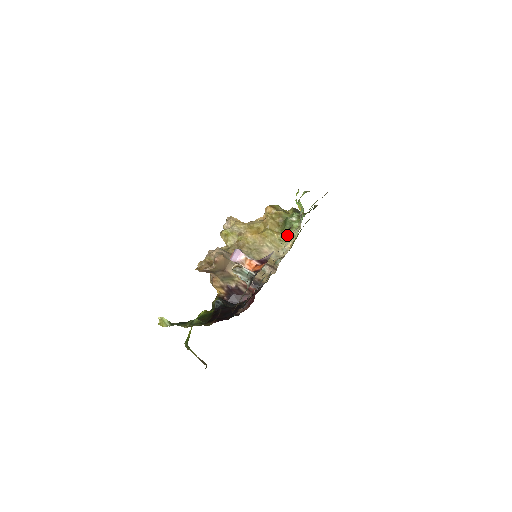
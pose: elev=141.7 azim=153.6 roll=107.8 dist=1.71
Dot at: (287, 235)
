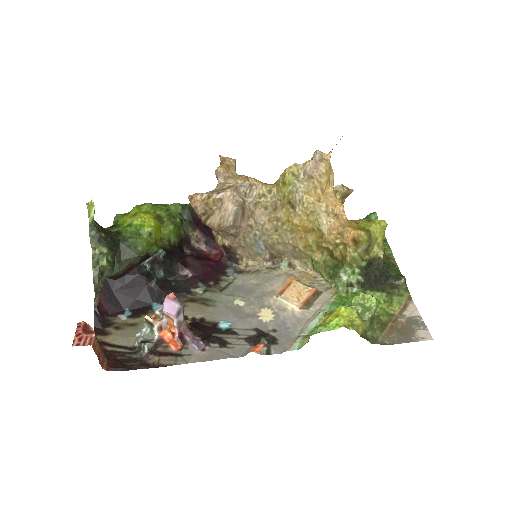
Dot at: (321, 270)
